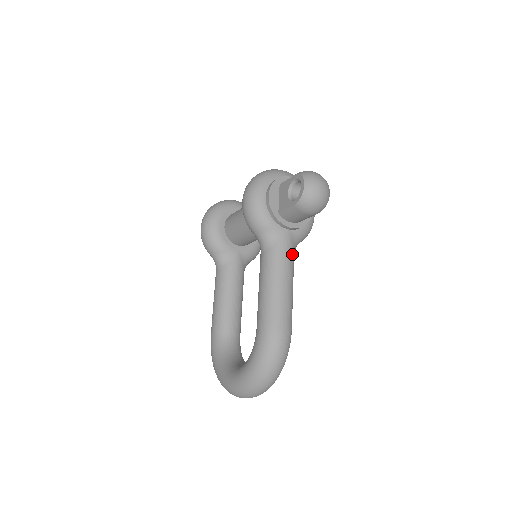
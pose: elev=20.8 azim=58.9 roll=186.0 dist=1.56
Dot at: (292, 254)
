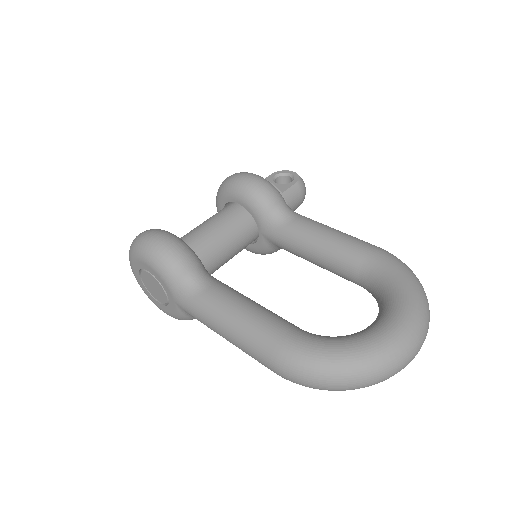
Dot at: occluded
